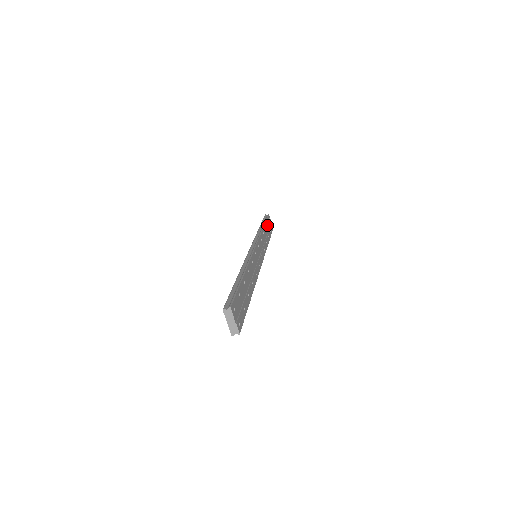
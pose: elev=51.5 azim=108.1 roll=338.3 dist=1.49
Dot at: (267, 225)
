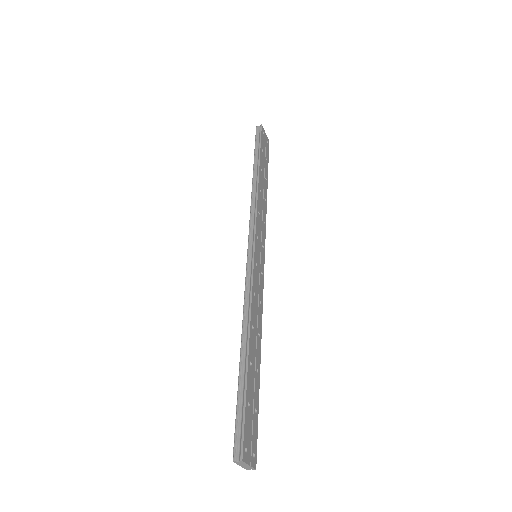
Dot at: (262, 157)
